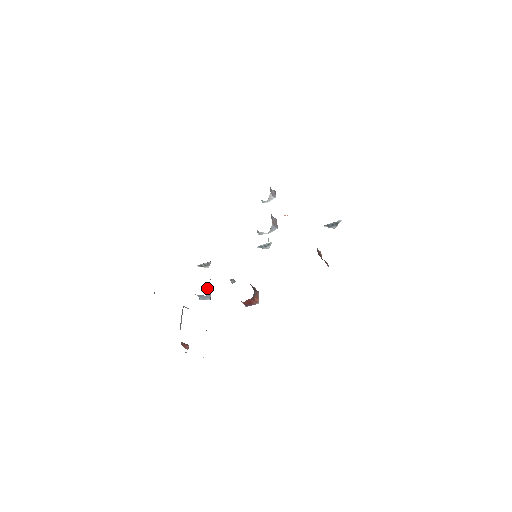
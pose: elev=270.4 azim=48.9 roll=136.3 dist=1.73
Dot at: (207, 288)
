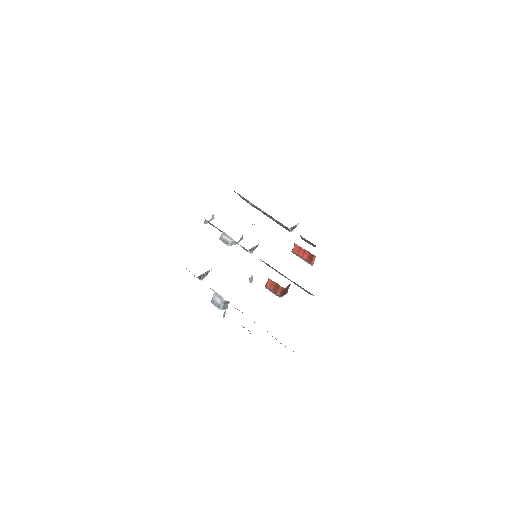
Dot at: occluded
